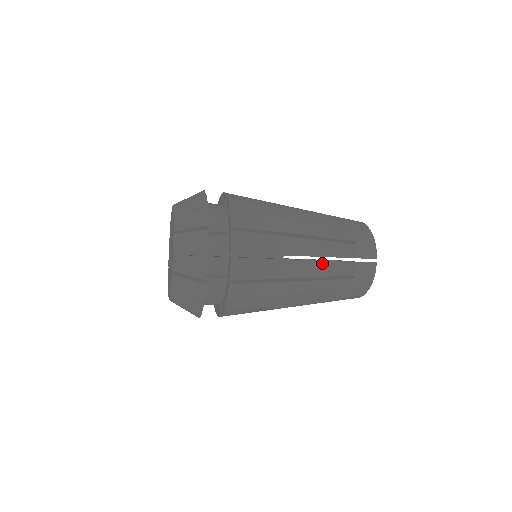
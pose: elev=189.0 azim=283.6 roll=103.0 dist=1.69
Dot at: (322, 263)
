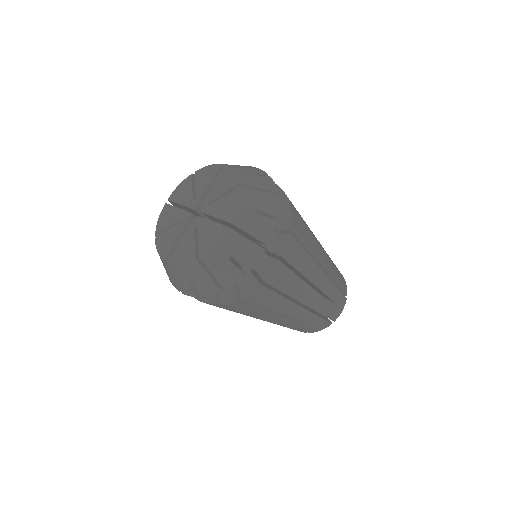
Dot at: occluded
